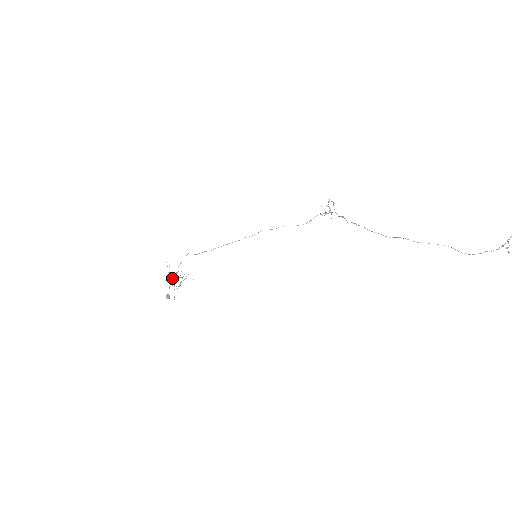
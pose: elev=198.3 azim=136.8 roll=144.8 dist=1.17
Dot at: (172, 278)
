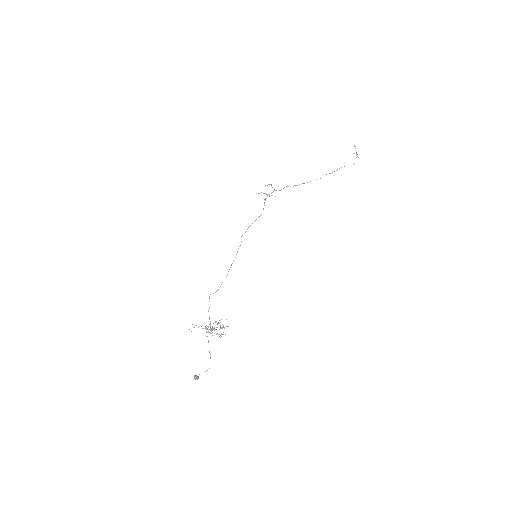
Dot at: (216, 327)
